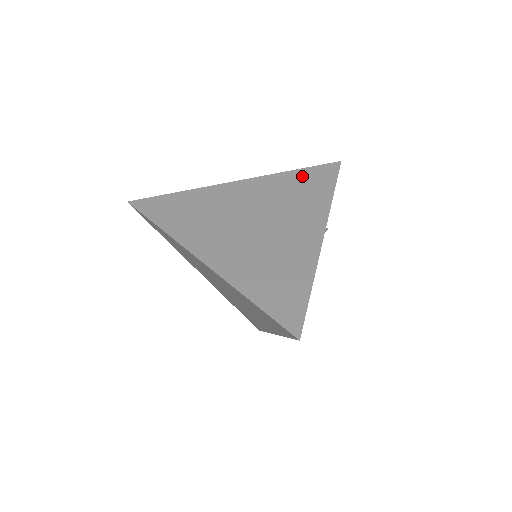
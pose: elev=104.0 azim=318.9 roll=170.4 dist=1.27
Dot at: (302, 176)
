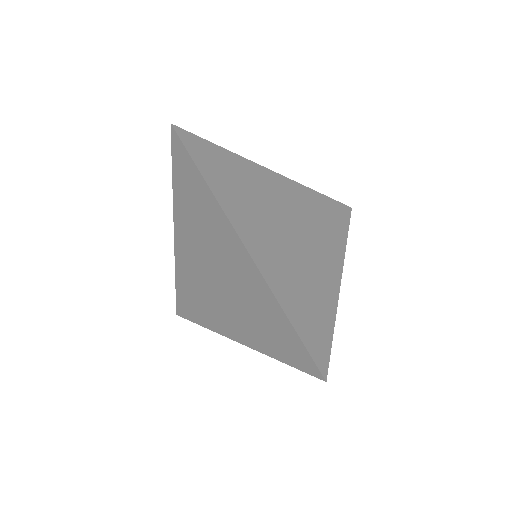
Dot at: (326, 204)
